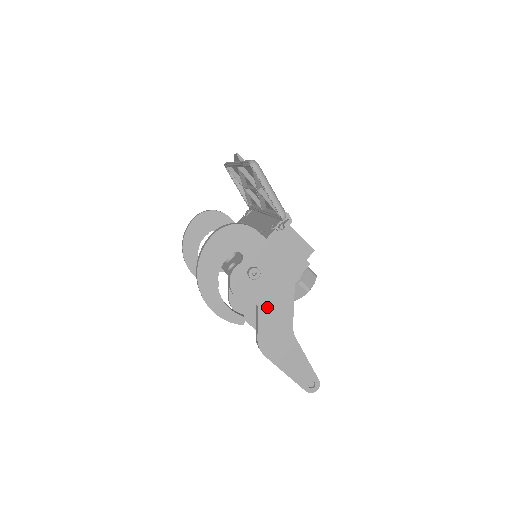
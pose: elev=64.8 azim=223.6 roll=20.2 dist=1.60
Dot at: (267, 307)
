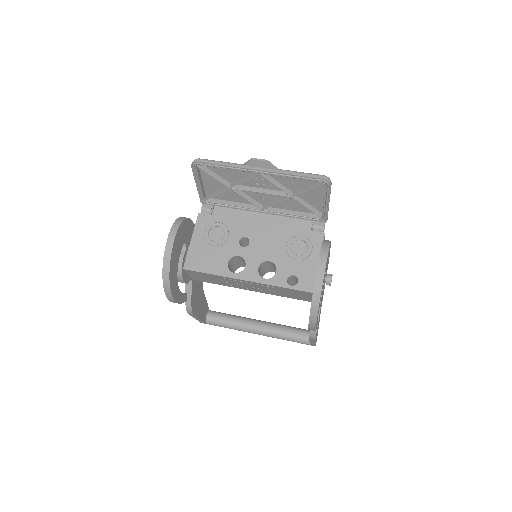
Dot at: occluded
